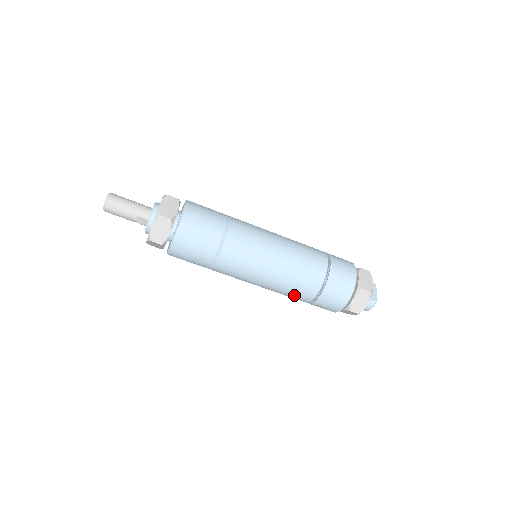
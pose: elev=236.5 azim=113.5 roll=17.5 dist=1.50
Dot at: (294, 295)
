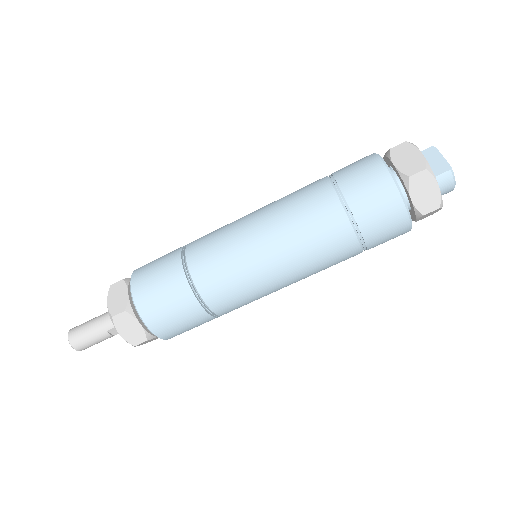
Dot at: (334, 261)
